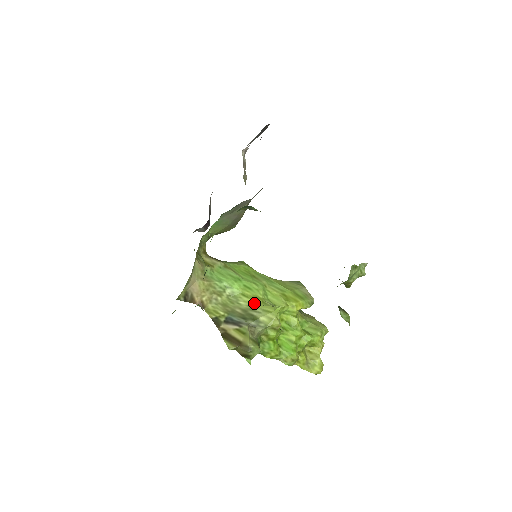
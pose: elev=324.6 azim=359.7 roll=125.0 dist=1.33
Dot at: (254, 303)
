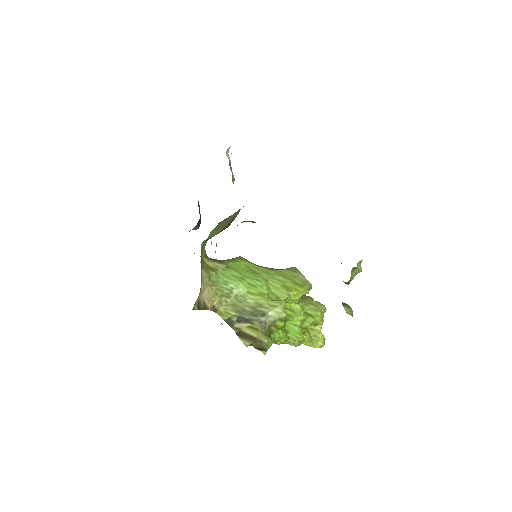
Dot at: (261, 300)
